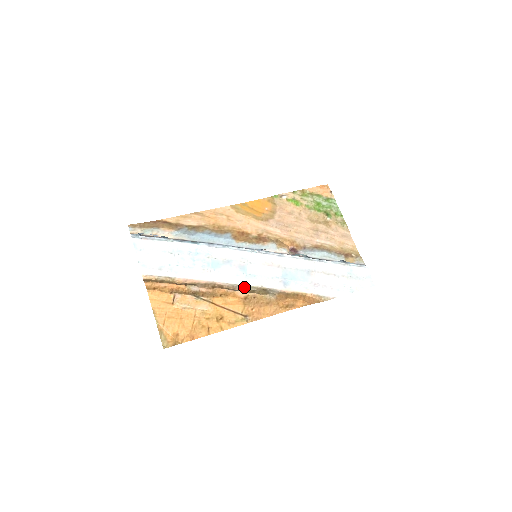
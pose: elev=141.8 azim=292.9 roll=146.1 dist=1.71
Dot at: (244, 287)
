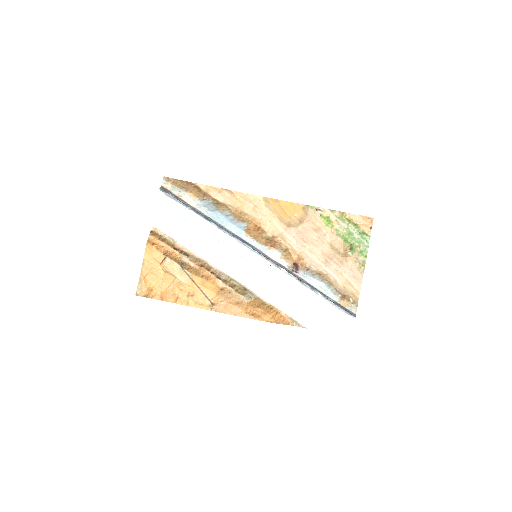
Dot at: (229, 278)
